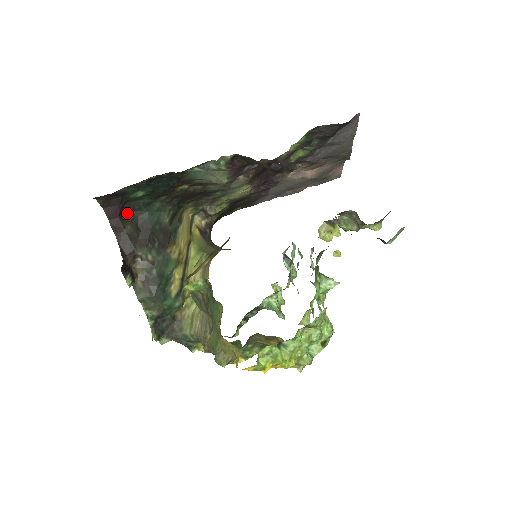
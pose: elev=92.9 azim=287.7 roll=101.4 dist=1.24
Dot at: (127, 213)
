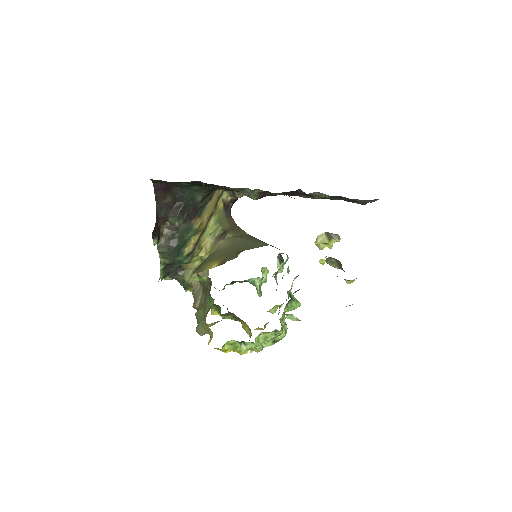
Dot at: (170, 187)
